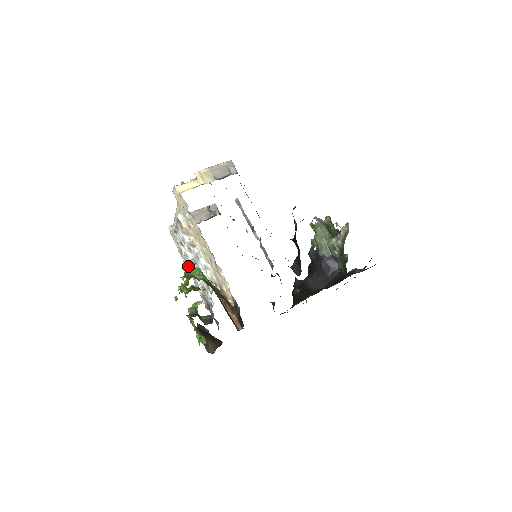
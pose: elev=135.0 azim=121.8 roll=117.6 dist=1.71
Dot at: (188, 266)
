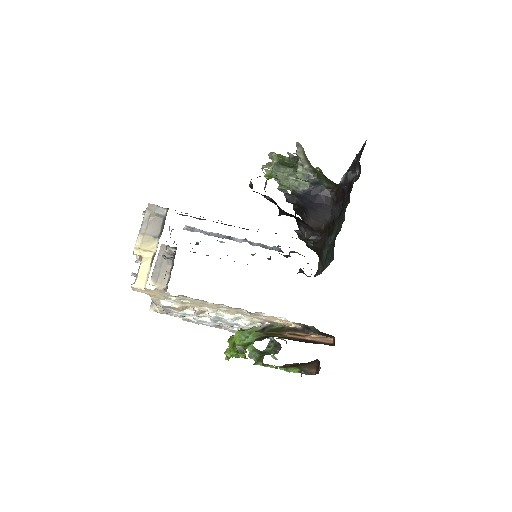
Dot at: (209, 325)
